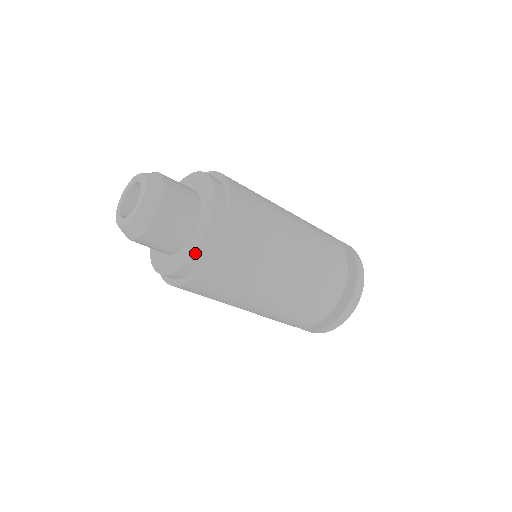
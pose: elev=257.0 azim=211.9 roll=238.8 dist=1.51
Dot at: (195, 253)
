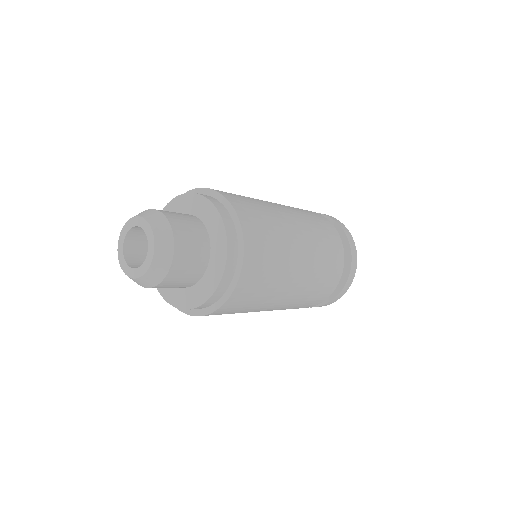
Dot at: (203, 303)
